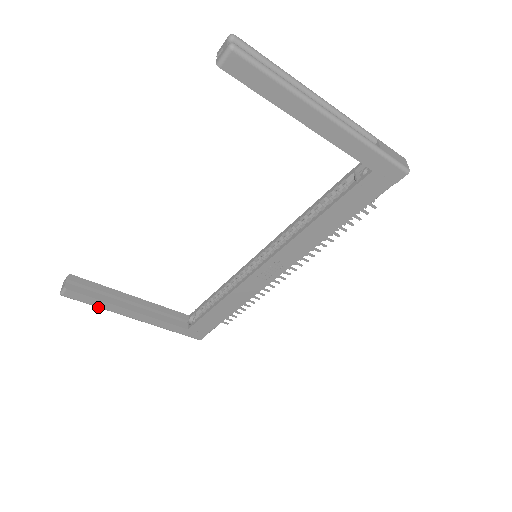
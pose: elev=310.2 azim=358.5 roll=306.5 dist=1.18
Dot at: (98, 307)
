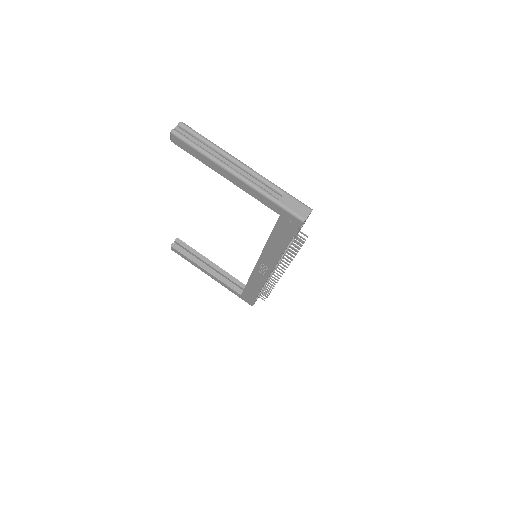
Dot at: occluded
